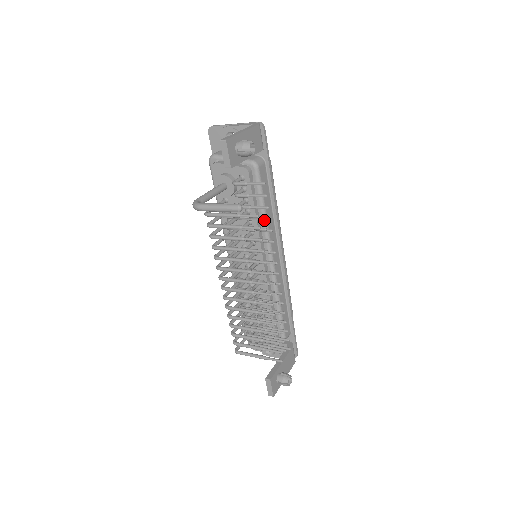
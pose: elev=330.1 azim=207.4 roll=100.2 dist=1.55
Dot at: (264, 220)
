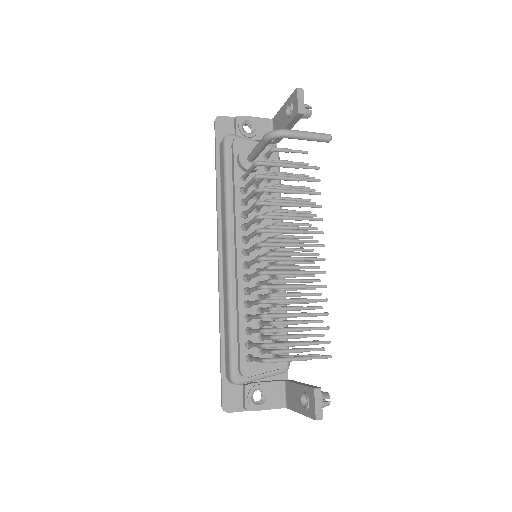
Dot at: (304, 188)
